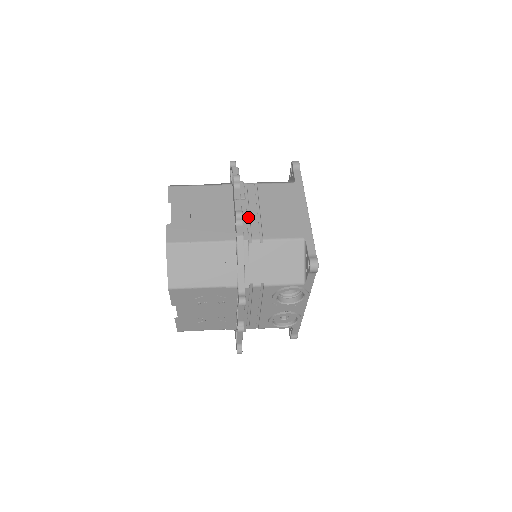
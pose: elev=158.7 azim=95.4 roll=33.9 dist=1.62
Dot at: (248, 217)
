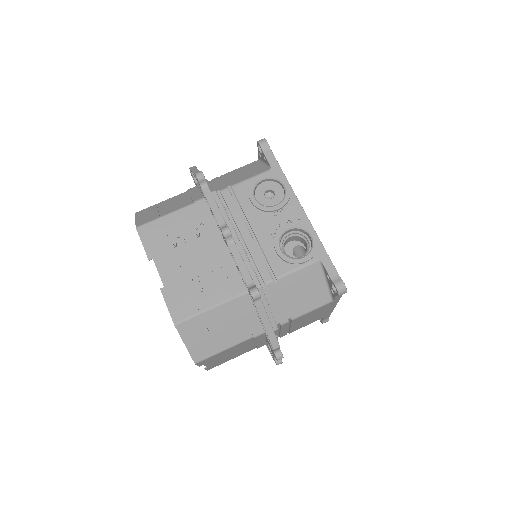
Dot at: occluded
